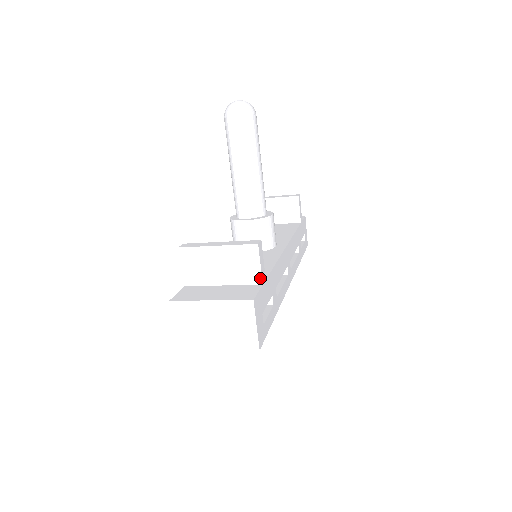
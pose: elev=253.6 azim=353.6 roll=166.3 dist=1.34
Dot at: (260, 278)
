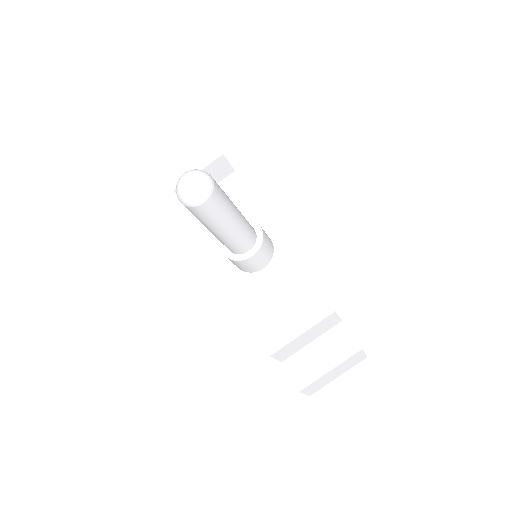
Dot at: (339, 320)
